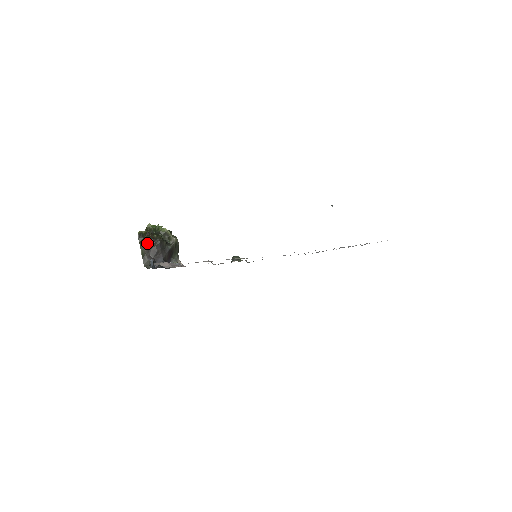
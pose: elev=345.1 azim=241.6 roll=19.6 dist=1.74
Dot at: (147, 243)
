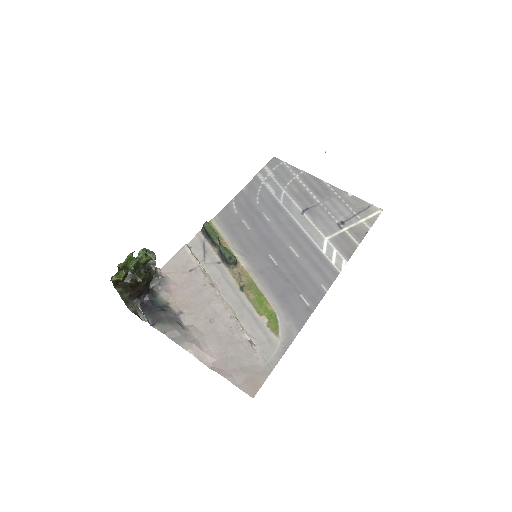
Dot at: (128, 288)
